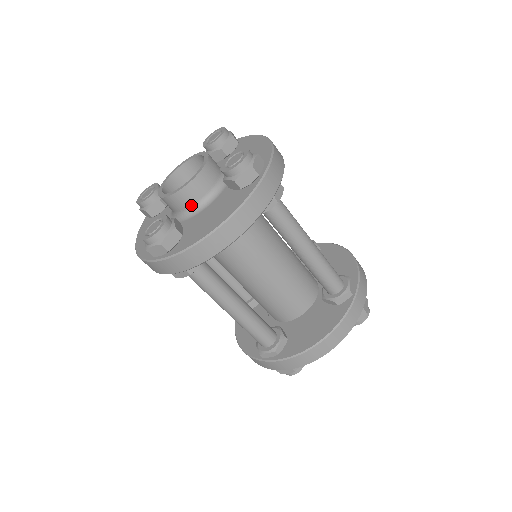
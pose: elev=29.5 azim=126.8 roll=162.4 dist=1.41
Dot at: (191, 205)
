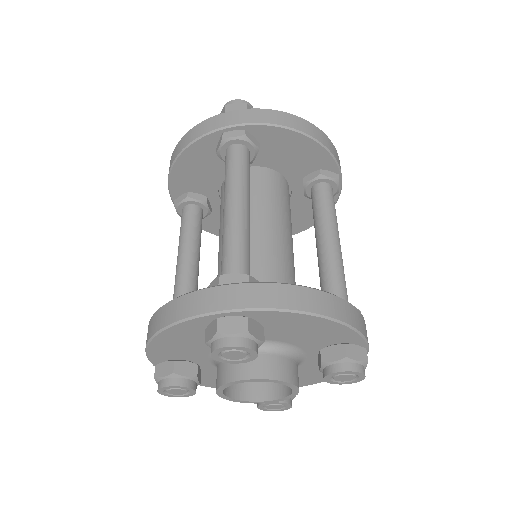
Dot at: occluded
